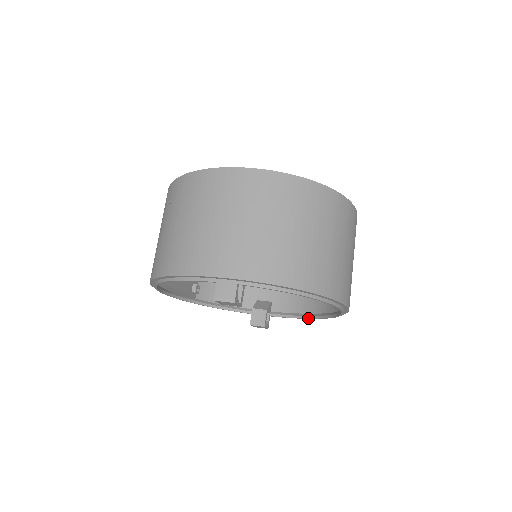
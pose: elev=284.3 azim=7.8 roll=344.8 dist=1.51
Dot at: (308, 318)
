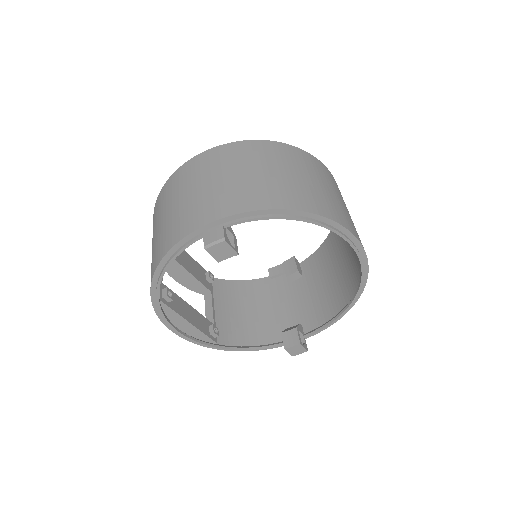
Dot at: (342, 313)
